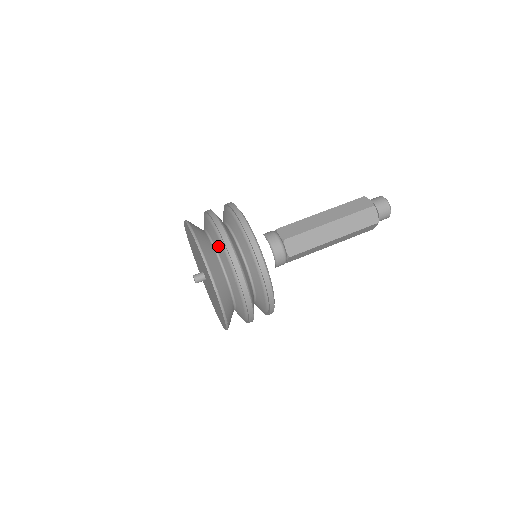
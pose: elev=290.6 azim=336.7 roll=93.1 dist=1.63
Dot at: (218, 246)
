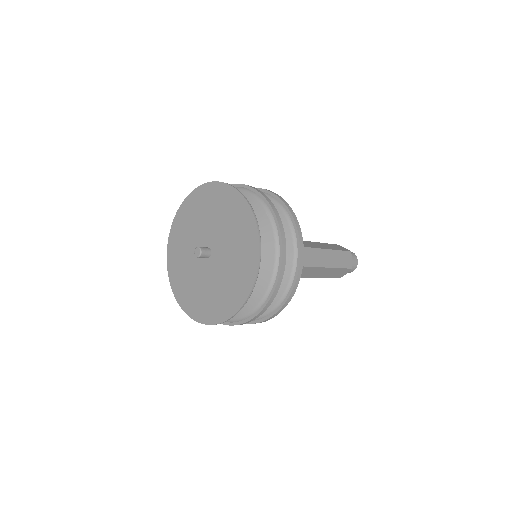
Dot at: (265, 270)
